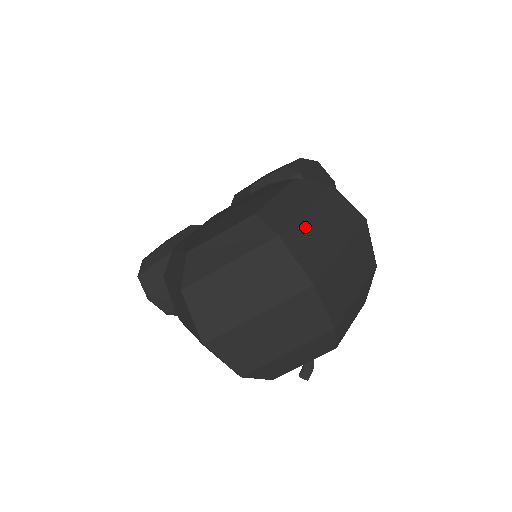
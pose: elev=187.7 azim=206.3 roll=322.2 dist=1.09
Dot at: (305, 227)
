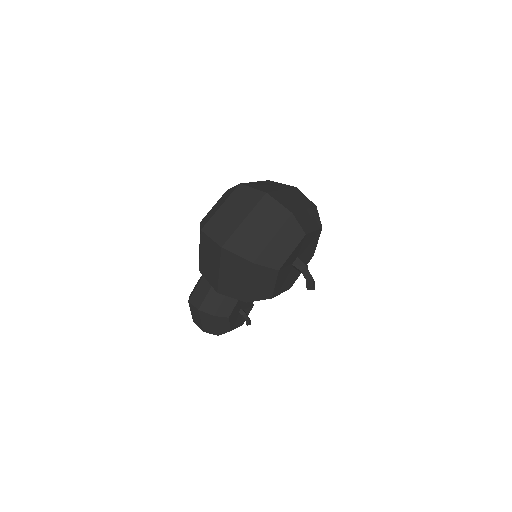
Dot at: (255, 184)
